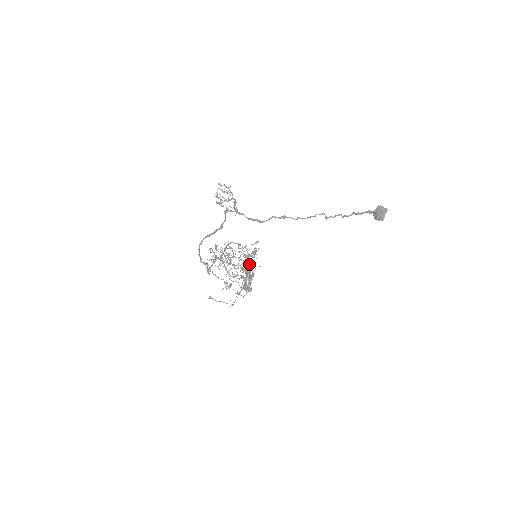
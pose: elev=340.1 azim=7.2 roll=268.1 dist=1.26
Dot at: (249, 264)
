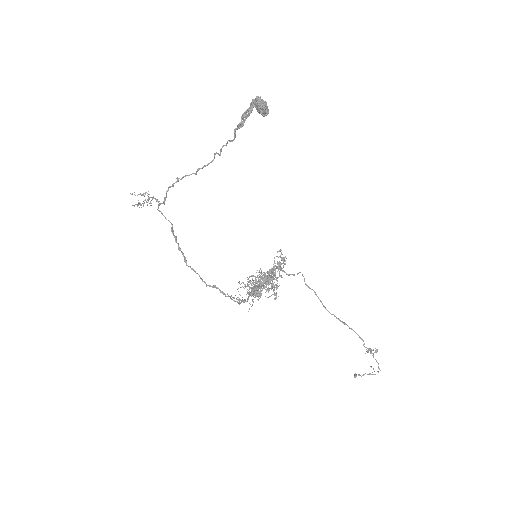
Dot at: (269, 273)
